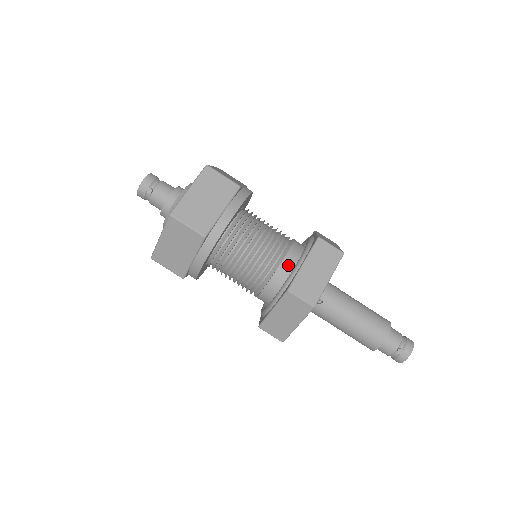
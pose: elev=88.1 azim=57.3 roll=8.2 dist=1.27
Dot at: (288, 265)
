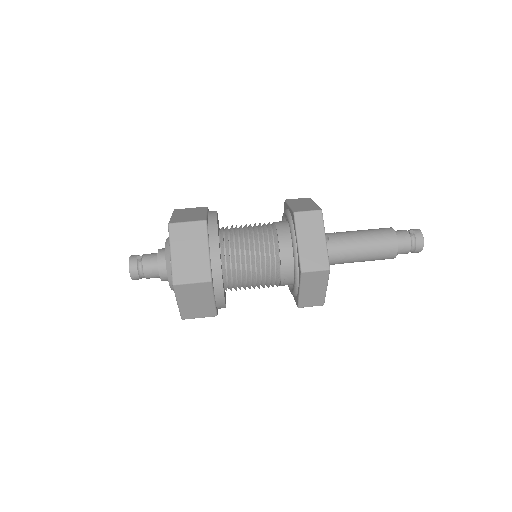
Dot at: (281, 223)
